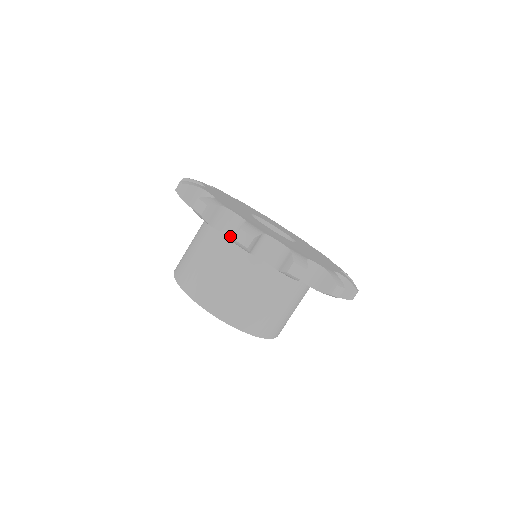
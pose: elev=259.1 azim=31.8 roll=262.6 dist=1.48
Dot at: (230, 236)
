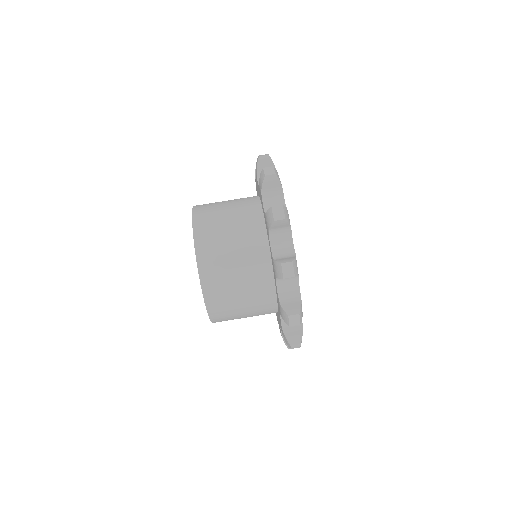
Dot at: (273, 249)
